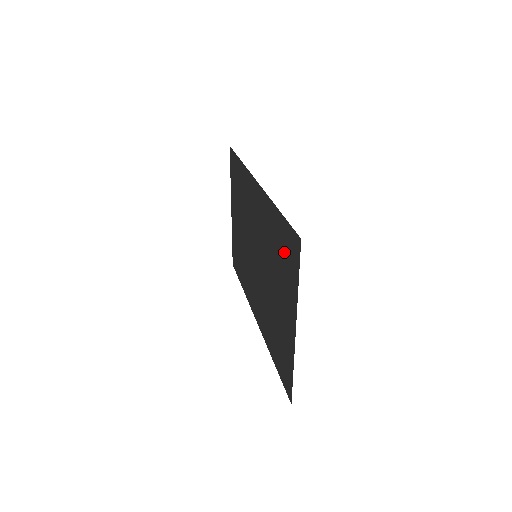
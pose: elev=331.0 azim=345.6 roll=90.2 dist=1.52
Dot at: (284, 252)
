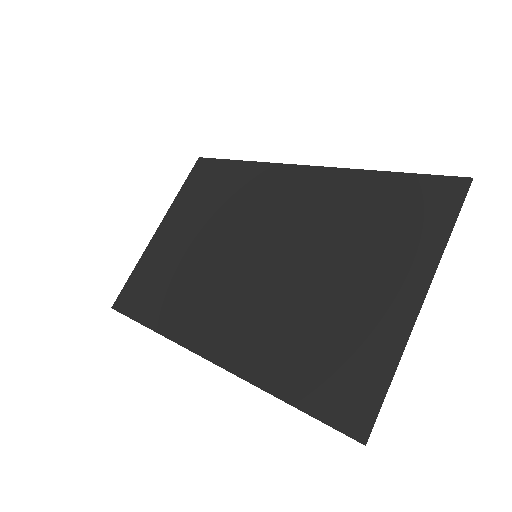
Dot at: (398, 211)
